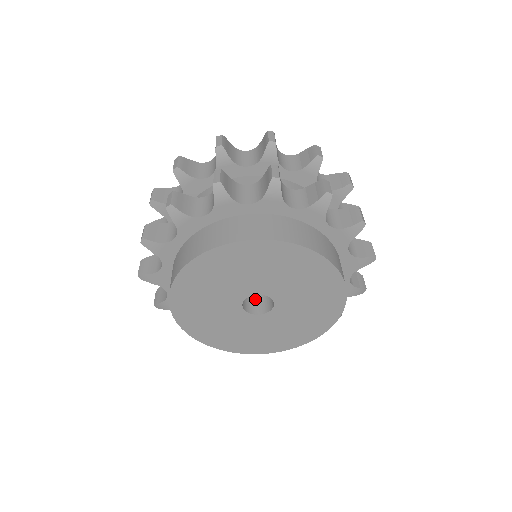
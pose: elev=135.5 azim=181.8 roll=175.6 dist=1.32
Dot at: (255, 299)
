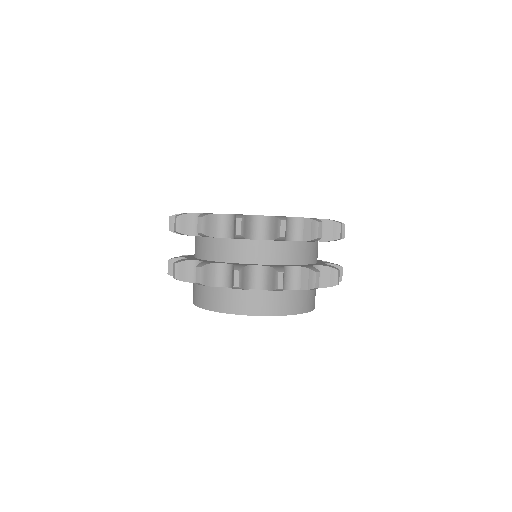
Dot at: occluded
